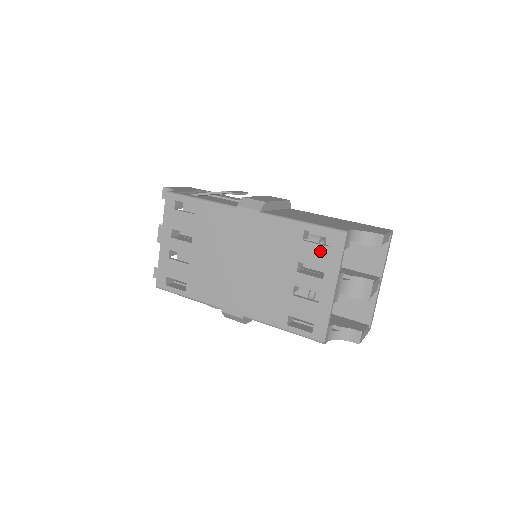
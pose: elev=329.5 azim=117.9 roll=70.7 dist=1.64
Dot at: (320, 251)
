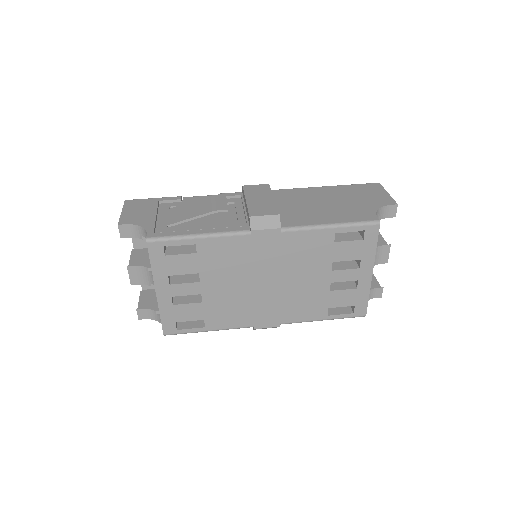
Dot at: (354, 246)
